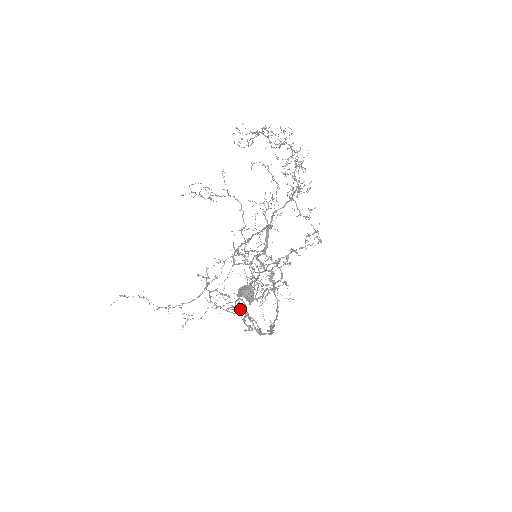
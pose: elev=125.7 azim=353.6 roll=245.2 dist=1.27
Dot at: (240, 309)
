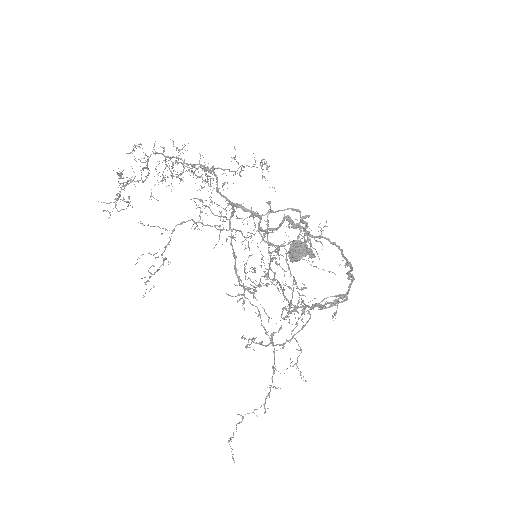
Dot at: (307, 310)
